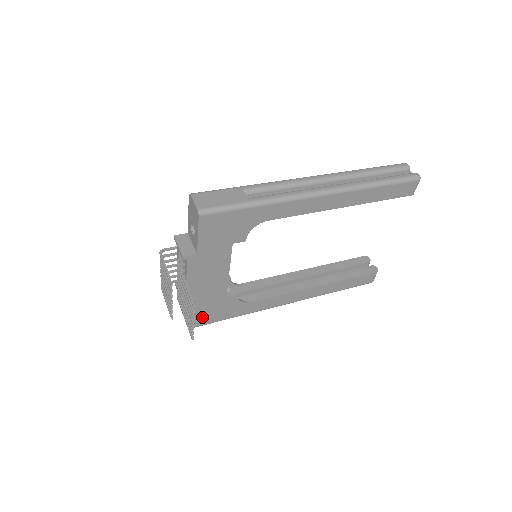
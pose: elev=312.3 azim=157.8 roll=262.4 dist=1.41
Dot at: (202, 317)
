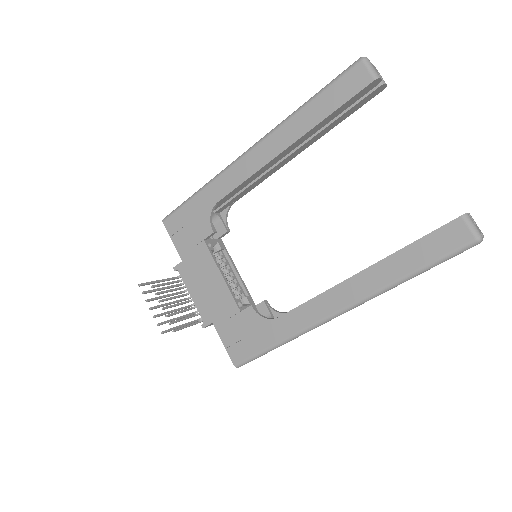
Dot at: (234, 348)
